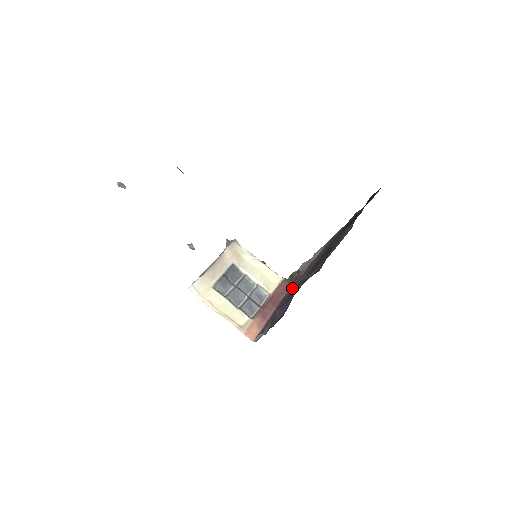
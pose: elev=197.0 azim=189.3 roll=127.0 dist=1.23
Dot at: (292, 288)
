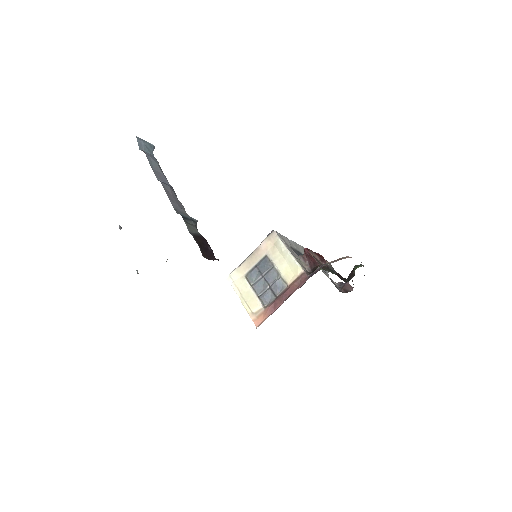
Dot at: occluded
